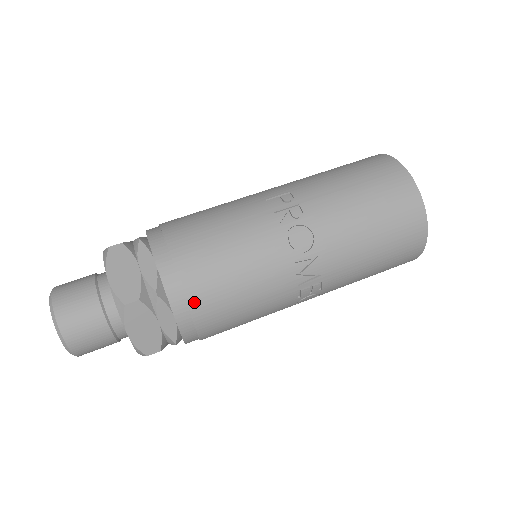
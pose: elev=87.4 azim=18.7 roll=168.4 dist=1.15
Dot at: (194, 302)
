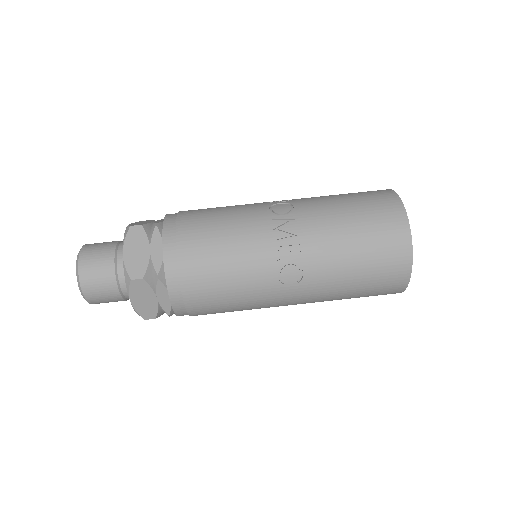
Dot at: (181, 232)
